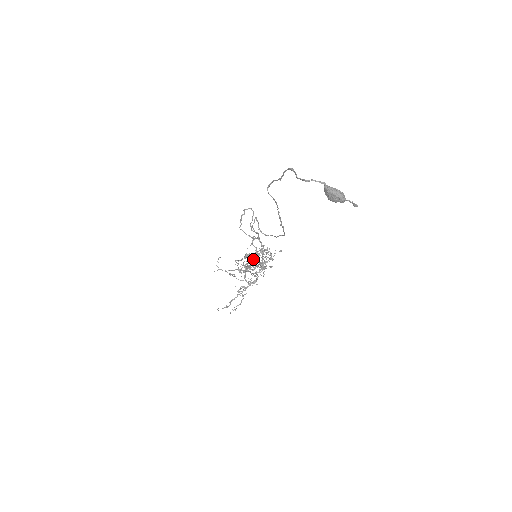
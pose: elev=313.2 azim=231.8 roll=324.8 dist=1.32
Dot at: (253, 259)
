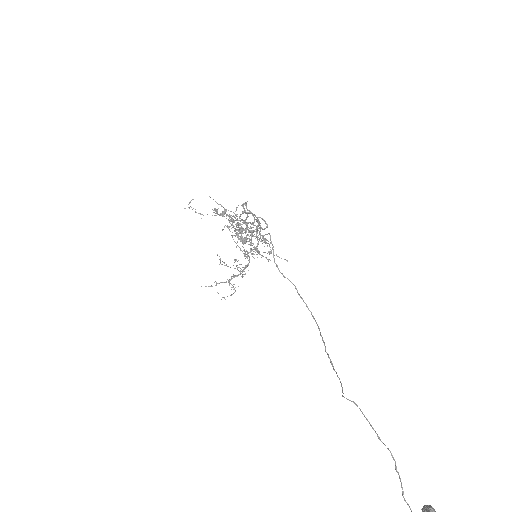
Dot at: (246, 239)
